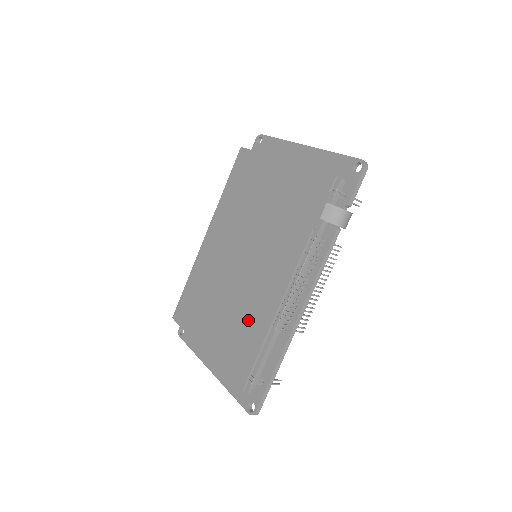
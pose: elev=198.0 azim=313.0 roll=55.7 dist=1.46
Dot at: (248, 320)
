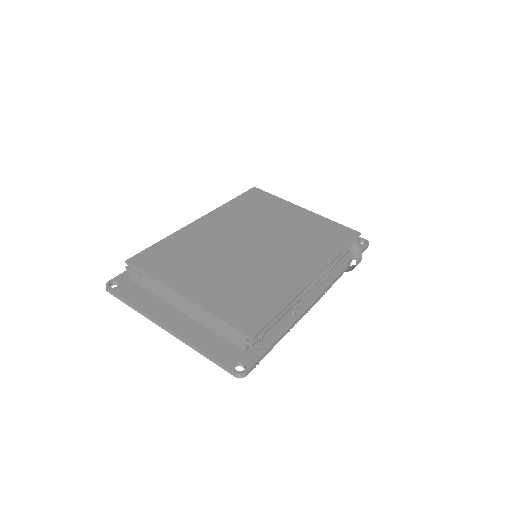
Dot at: (264, 287)
